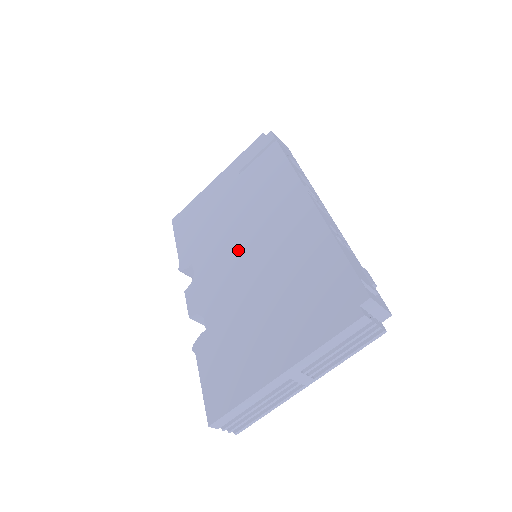
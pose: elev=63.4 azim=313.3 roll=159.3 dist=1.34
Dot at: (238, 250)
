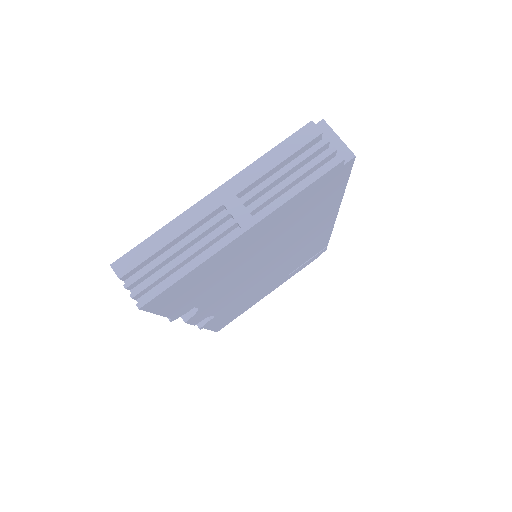
Dot at: occluded
